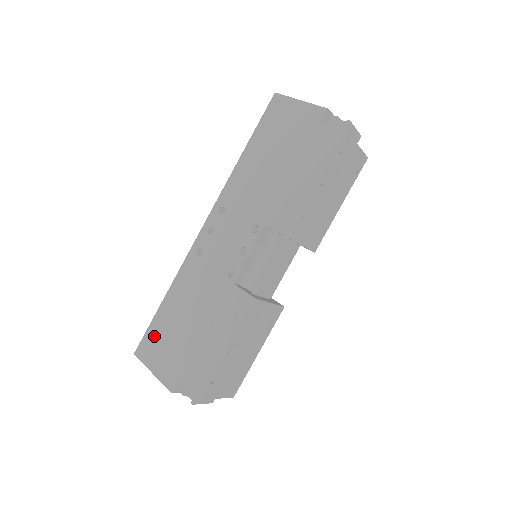
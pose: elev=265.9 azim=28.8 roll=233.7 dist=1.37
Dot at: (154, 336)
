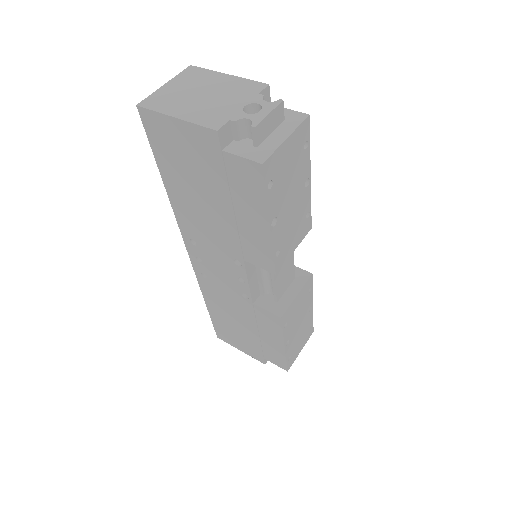
Dot at: (222, 329)
